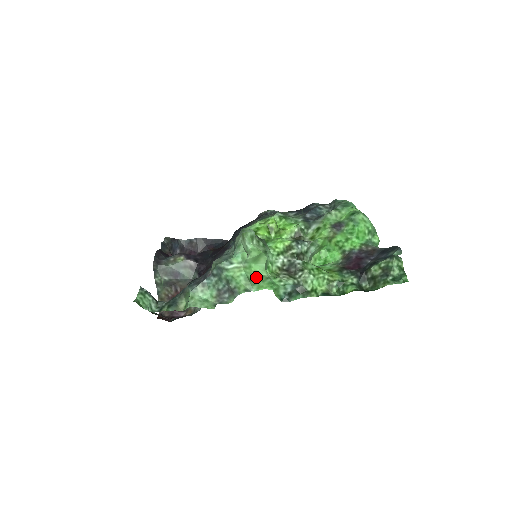
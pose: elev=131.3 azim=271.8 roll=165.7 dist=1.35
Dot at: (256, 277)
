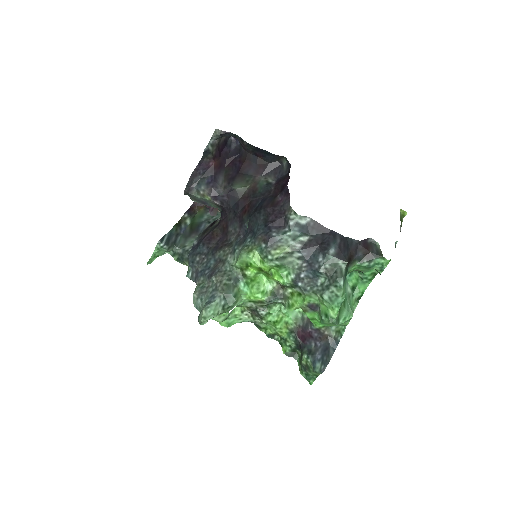
Dot at: (220, 315)
